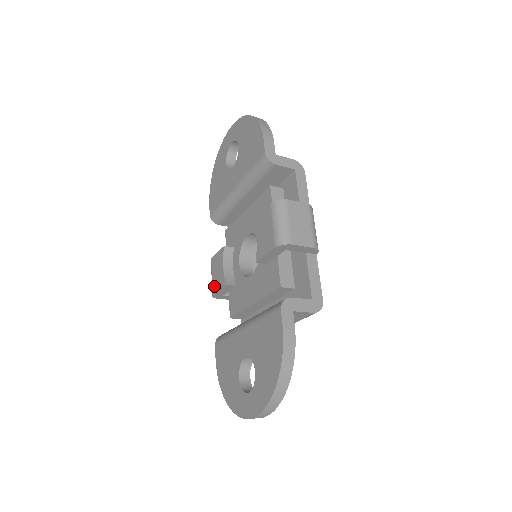
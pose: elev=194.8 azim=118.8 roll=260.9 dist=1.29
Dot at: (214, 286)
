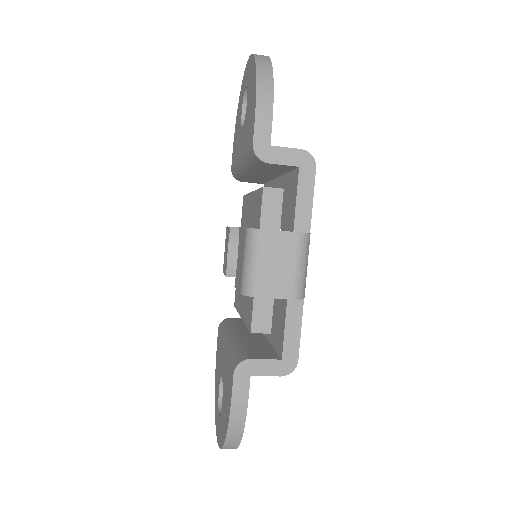
Dot at: (223, 264)
